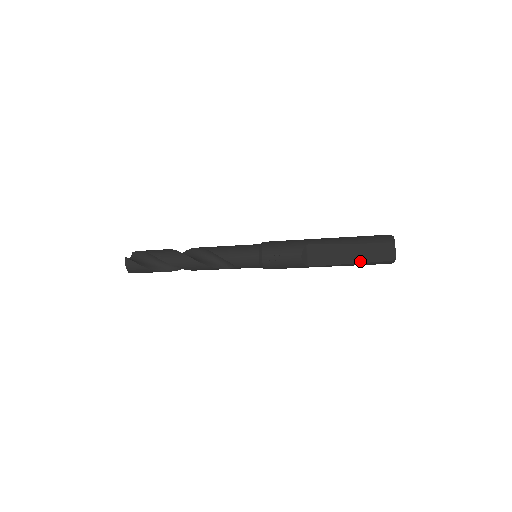
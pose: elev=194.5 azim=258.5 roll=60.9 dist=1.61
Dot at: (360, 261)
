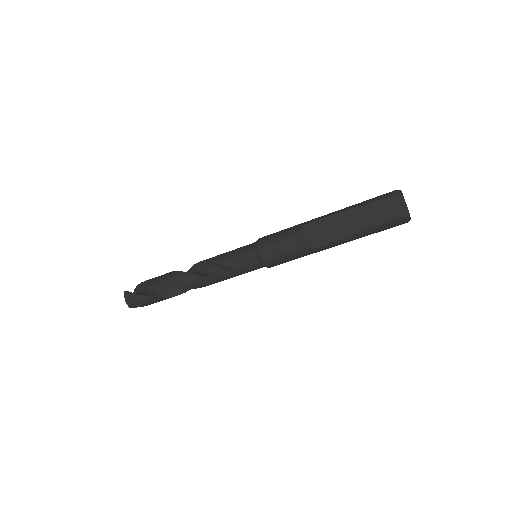
Dot at: (368, 226)
